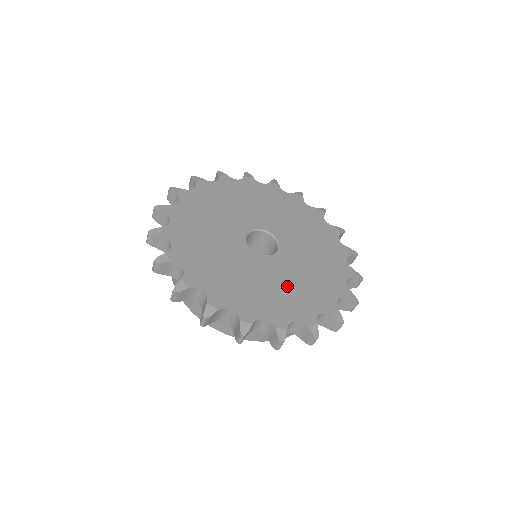
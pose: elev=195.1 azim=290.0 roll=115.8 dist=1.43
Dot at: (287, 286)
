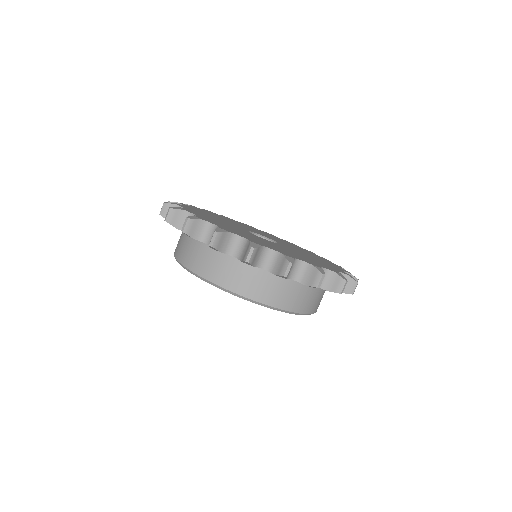
Dot at: (309, 257)
